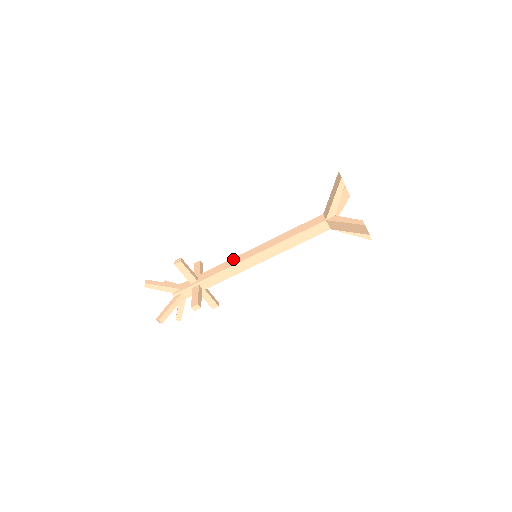
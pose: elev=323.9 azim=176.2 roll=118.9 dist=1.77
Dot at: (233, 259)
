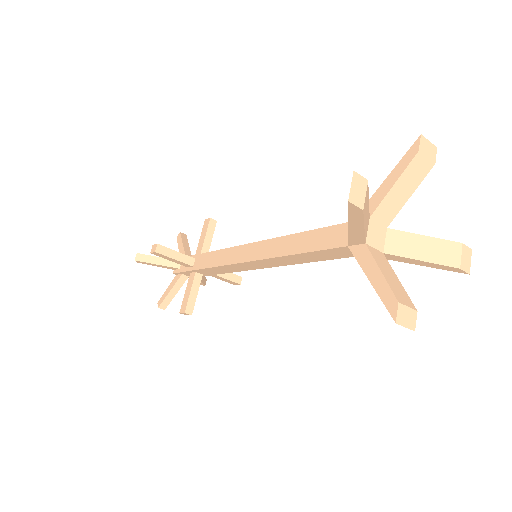
Dot at: (228, 251)
